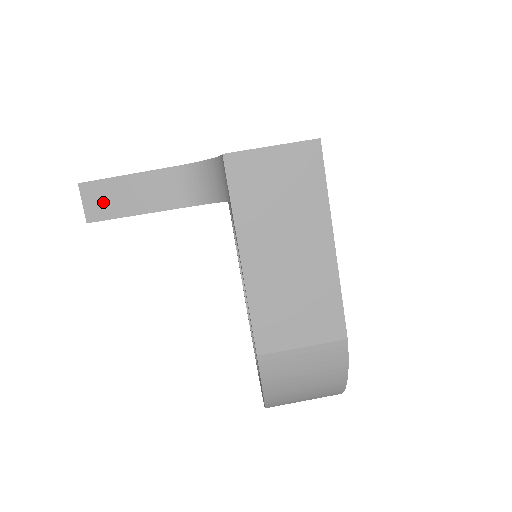
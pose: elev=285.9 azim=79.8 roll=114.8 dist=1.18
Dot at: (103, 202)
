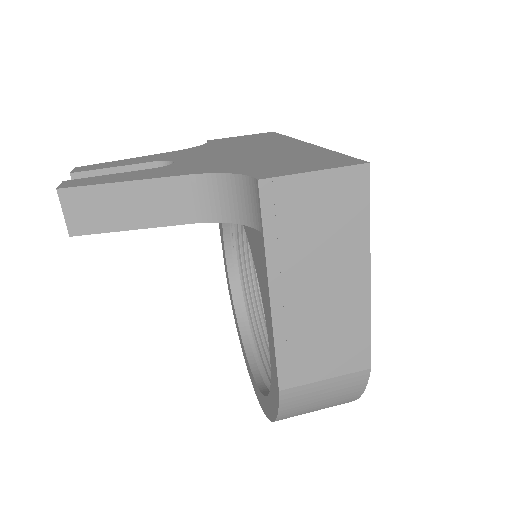
Dot at: (91, 213)
